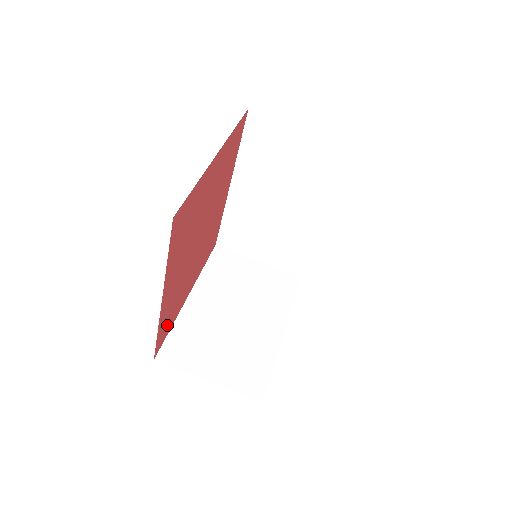
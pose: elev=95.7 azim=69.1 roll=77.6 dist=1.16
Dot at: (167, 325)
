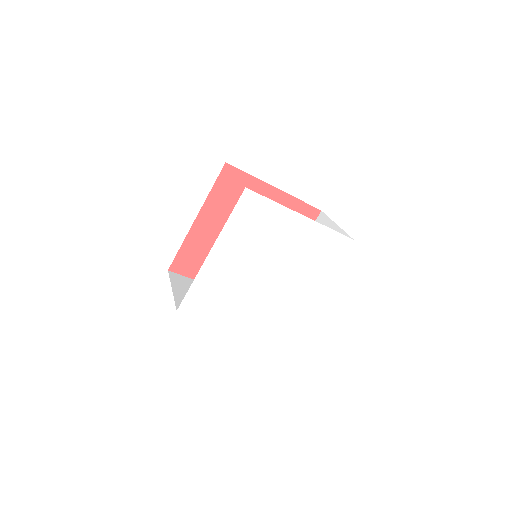
Dot at: (190, 264)
